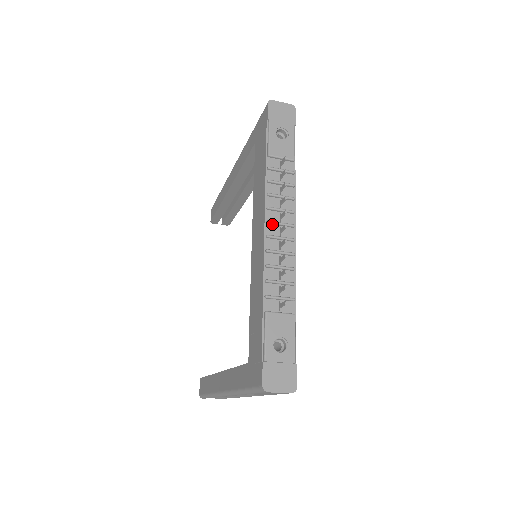
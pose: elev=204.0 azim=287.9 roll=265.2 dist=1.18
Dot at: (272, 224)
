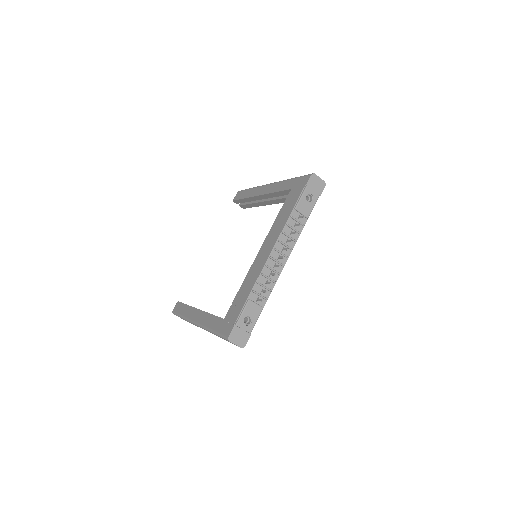
Dot at: (276, 251)
